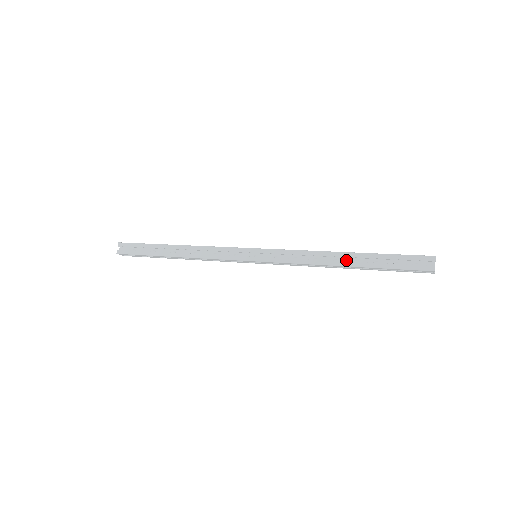
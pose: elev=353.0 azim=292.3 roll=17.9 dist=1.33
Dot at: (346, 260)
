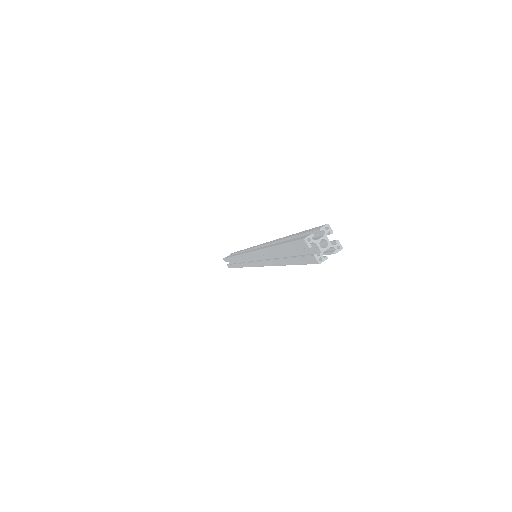
Dot at: (278, 254)
